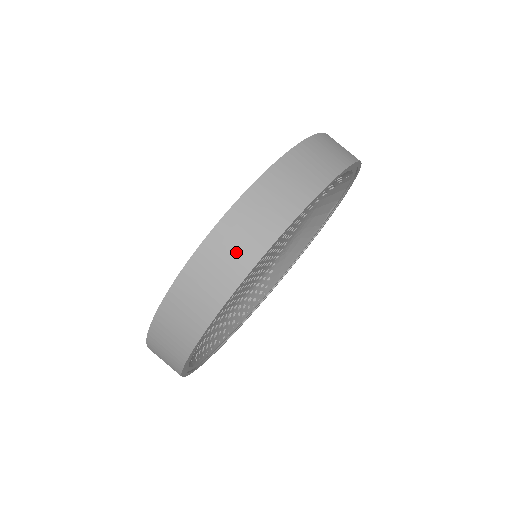
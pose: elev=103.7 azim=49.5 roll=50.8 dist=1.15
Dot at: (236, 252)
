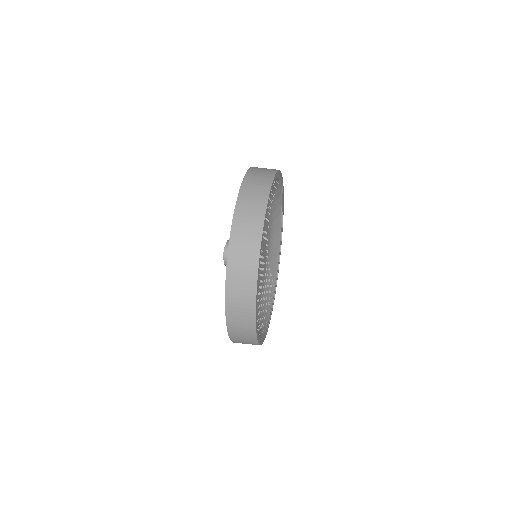
Dot at: (248, 241)
